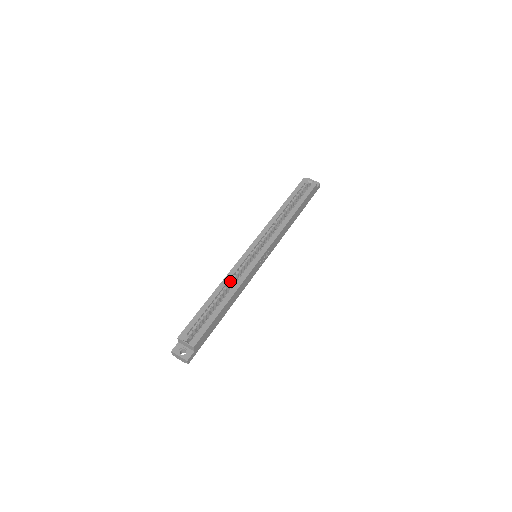
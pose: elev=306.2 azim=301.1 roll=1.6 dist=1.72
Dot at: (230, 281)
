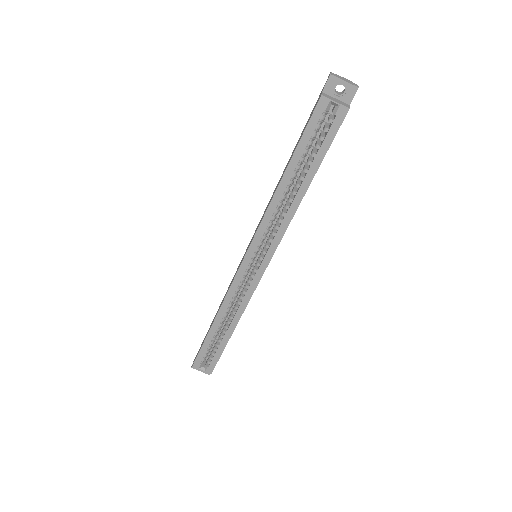
Dot at: (229, 306)
